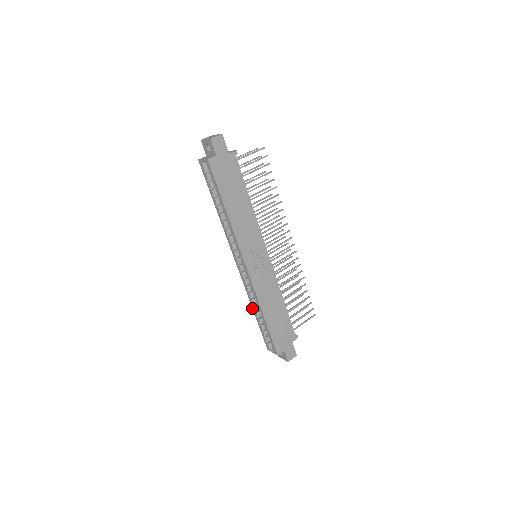
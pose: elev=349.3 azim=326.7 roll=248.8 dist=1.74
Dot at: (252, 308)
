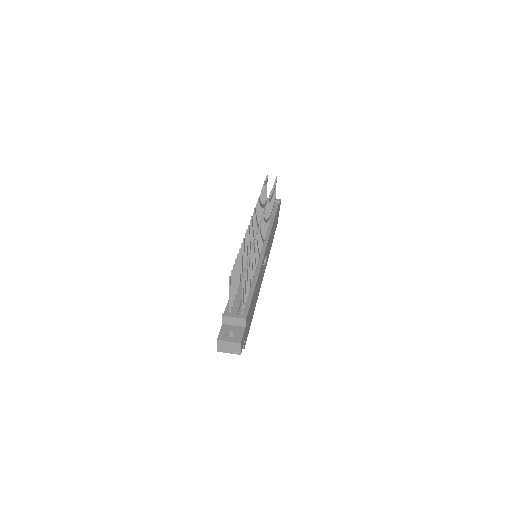
Dot at: occluded
